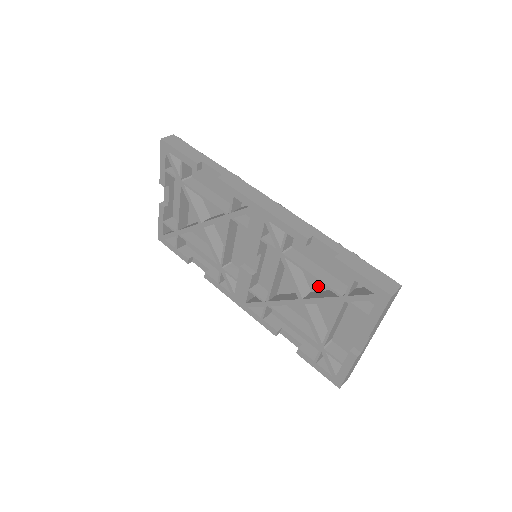
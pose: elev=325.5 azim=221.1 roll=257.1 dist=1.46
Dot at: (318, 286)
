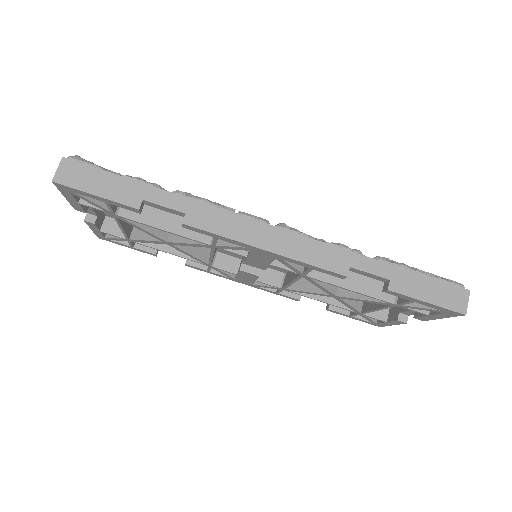
Dot at: occluded
